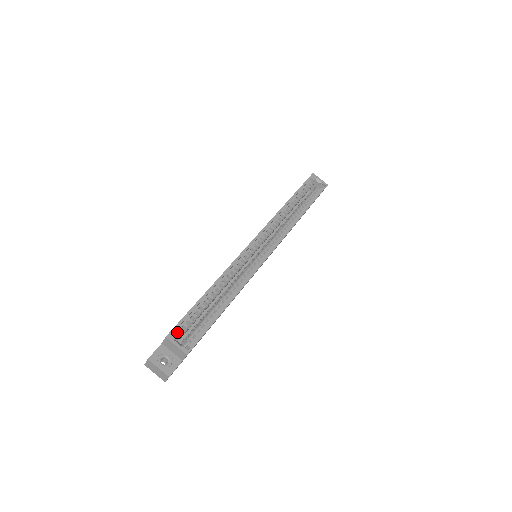
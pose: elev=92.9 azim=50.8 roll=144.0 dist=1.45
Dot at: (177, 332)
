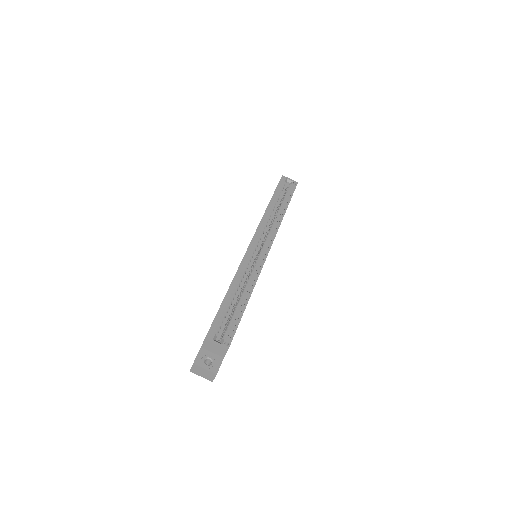
Dot at: occluded
